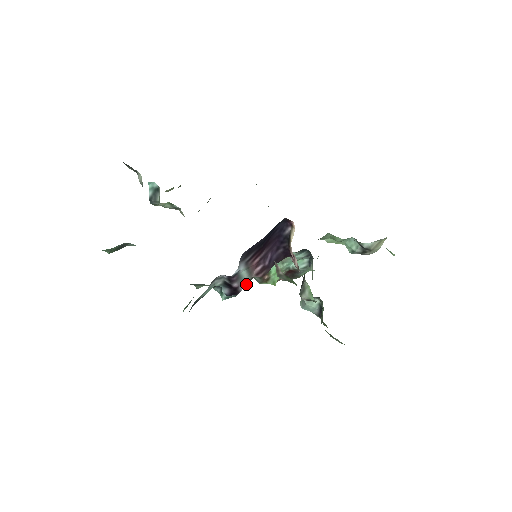
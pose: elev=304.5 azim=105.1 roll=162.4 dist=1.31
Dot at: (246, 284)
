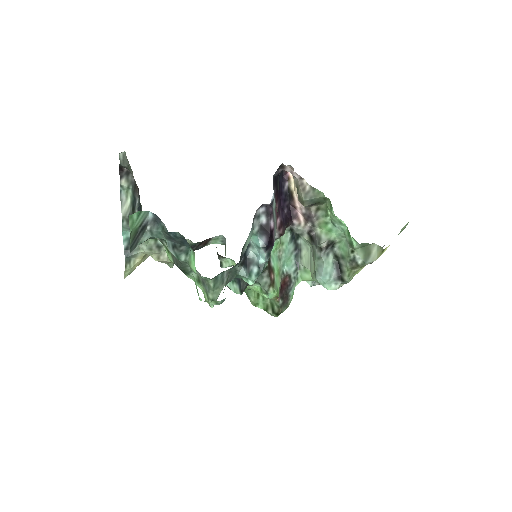
Dot at: occluded
